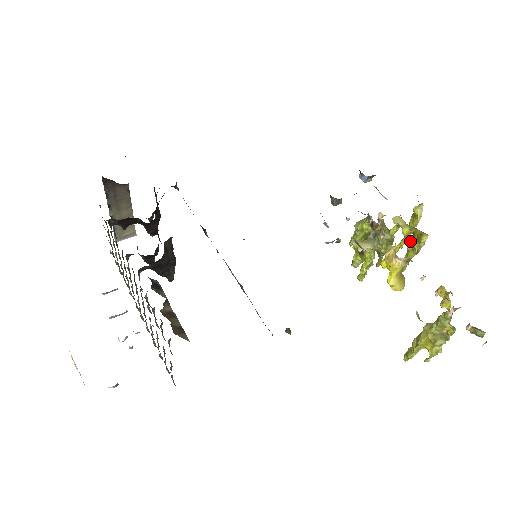
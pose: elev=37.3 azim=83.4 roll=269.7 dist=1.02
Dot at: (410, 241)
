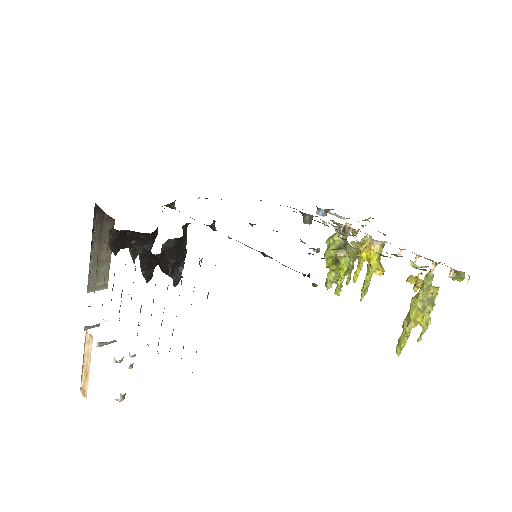
Dot at: occluded
